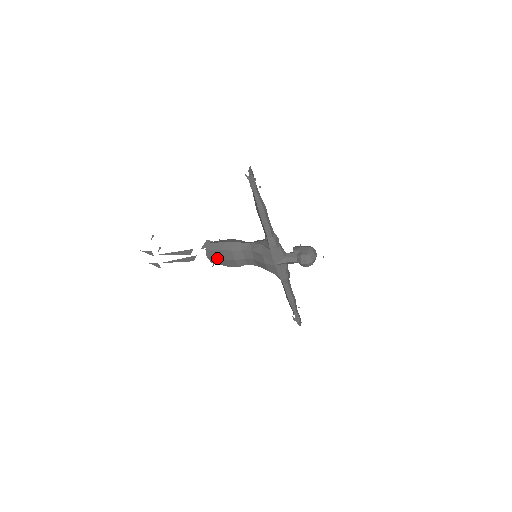
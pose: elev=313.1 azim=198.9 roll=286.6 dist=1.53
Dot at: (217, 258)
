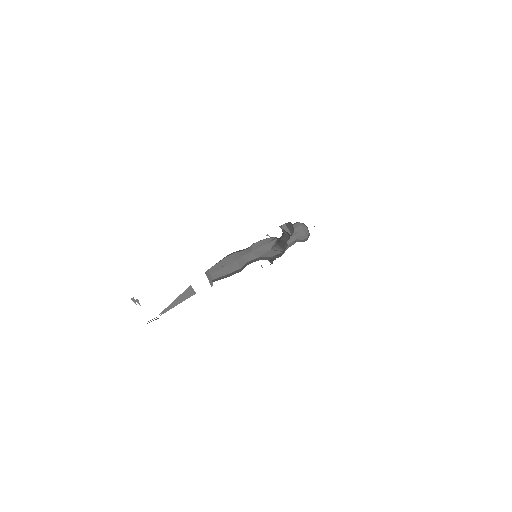
Dot at: occluded
